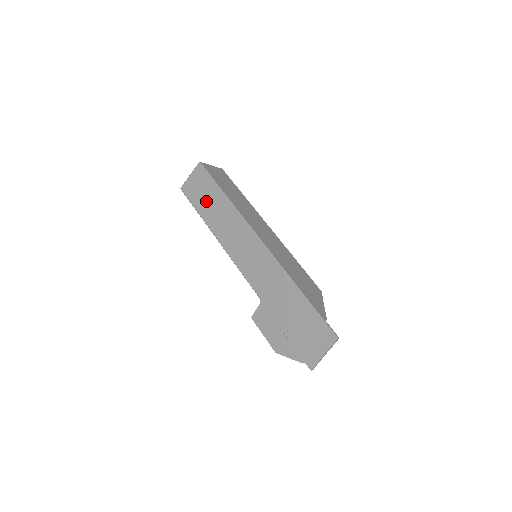
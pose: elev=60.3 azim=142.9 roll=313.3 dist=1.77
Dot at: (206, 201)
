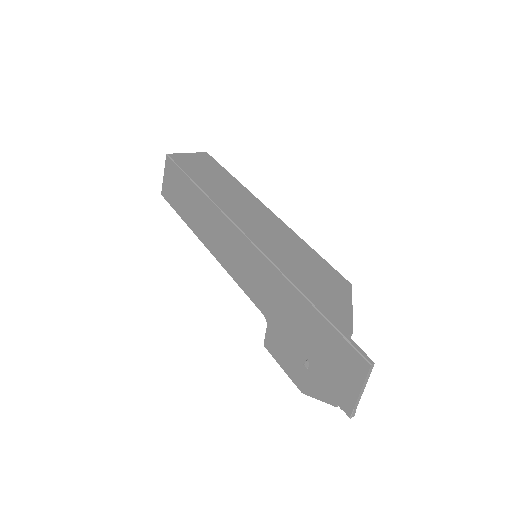
Dot at: (184, 201)
